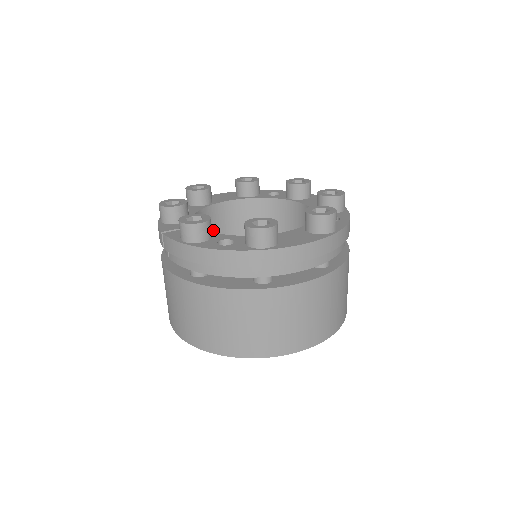
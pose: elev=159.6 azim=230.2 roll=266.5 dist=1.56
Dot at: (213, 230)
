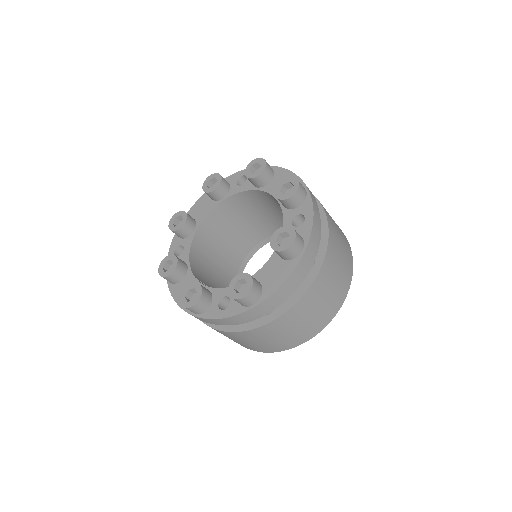
Dot at: (211, 242)
